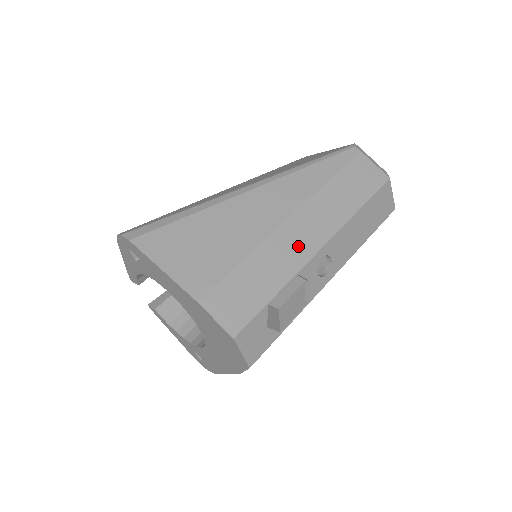
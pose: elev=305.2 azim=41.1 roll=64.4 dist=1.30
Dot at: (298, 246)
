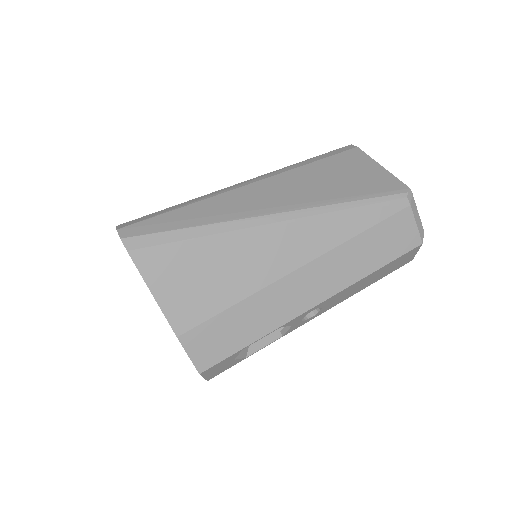
Dot at: (294, 300)
